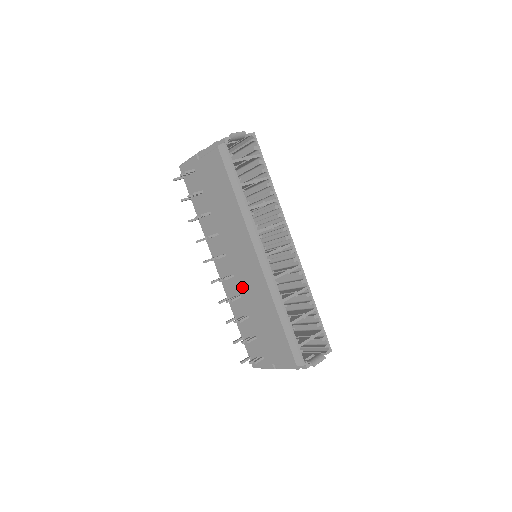
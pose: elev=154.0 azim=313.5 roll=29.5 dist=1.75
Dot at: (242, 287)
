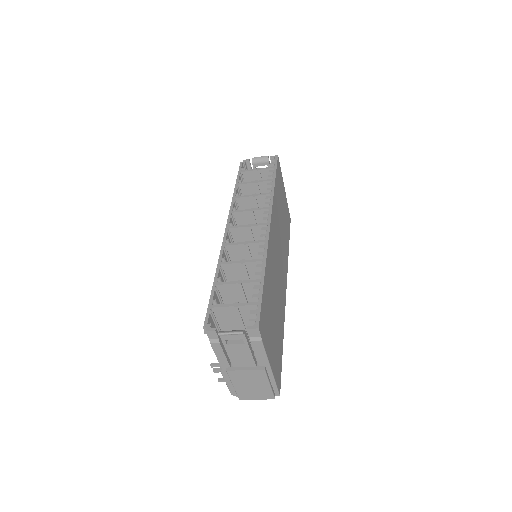
Dot at: occluded
